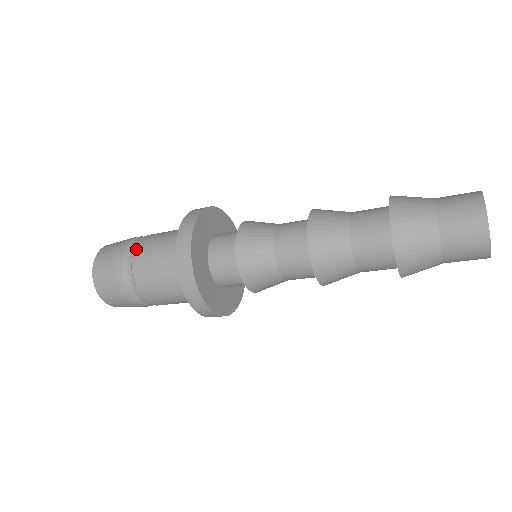
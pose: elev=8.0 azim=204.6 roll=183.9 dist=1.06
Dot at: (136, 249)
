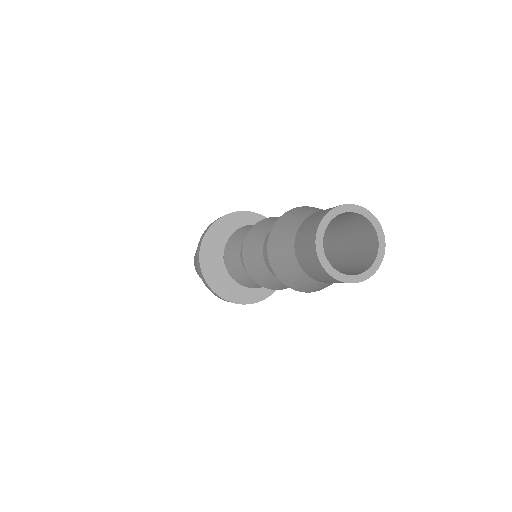
Dot at: occluded
